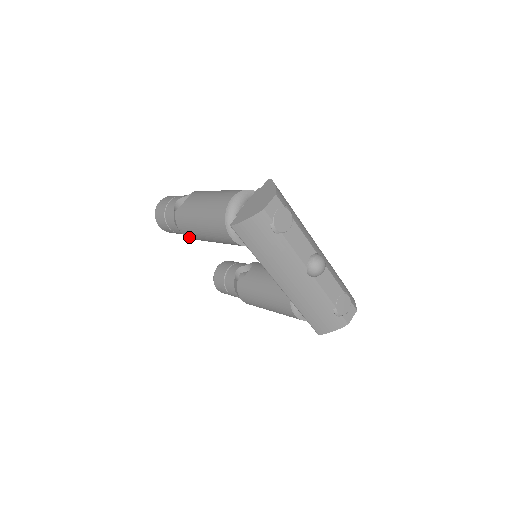
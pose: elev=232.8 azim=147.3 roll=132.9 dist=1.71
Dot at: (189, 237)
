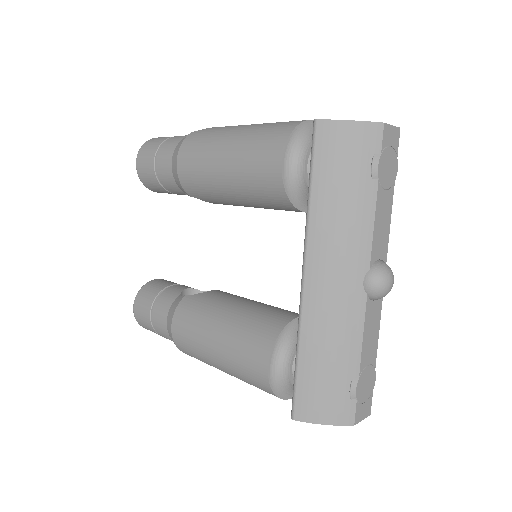
Dot at: (183, 174)
